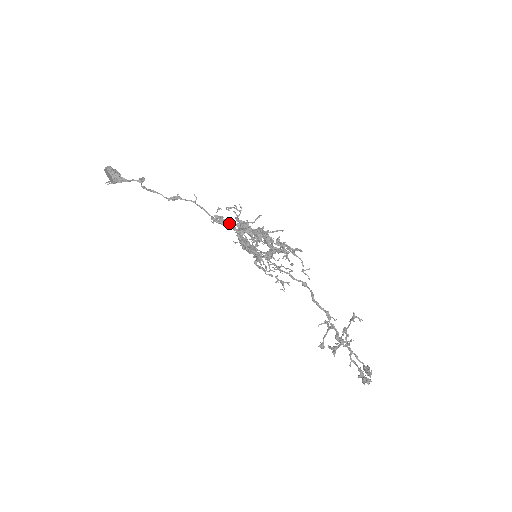
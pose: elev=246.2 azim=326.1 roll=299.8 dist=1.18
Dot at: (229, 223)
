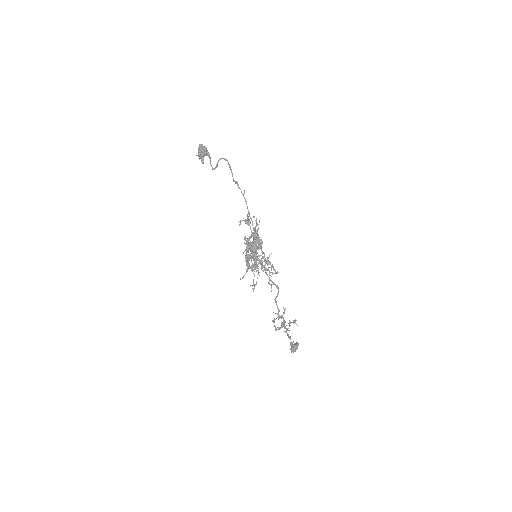
Dot at: (250, 227)
